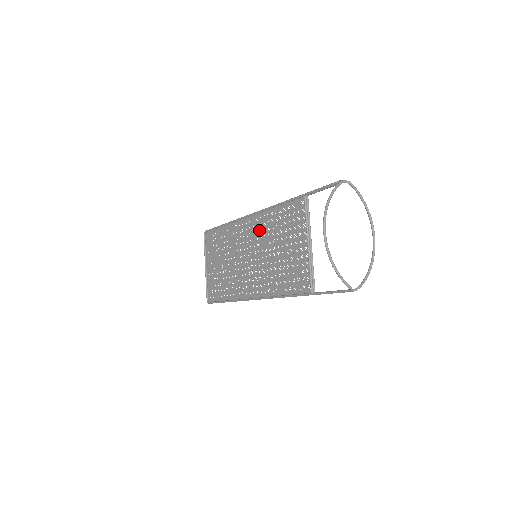
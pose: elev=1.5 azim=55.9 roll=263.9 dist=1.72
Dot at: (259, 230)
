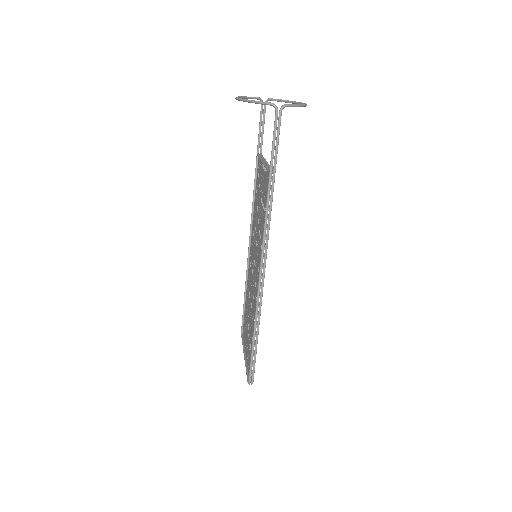
Dot at: (253, 237)
